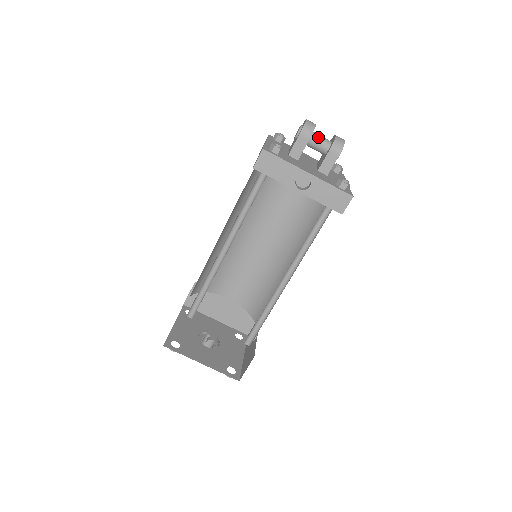
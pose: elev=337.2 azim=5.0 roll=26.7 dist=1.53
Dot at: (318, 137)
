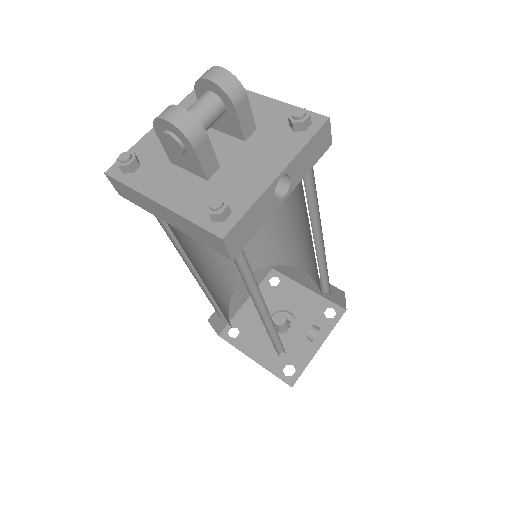
Dot at: (201, 114)
